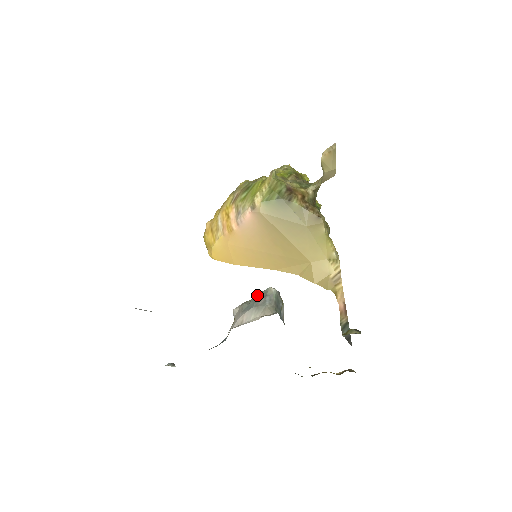
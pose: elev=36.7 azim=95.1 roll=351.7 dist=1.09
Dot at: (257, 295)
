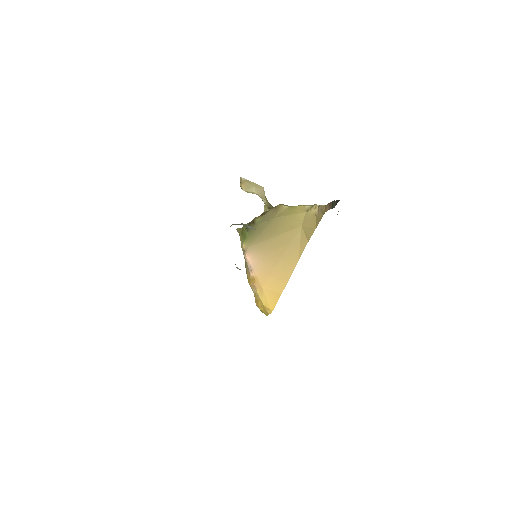
Dot at: occluded
